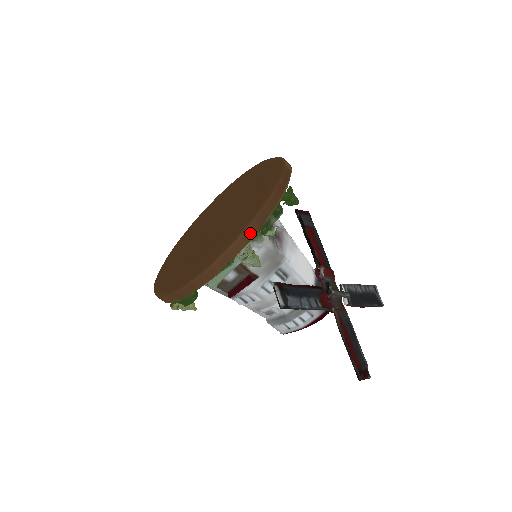
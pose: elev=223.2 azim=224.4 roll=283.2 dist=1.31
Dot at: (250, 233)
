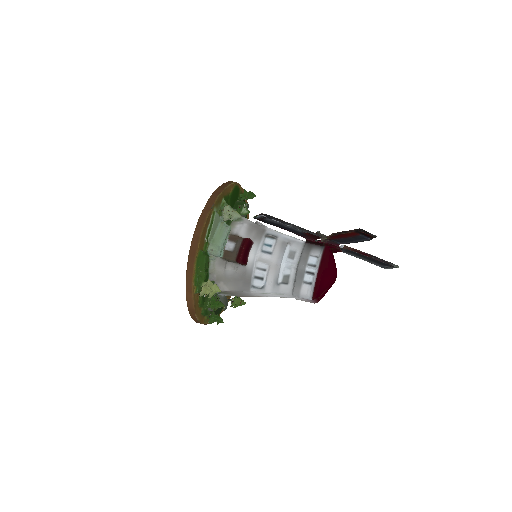
Dot at: (218, 192)
